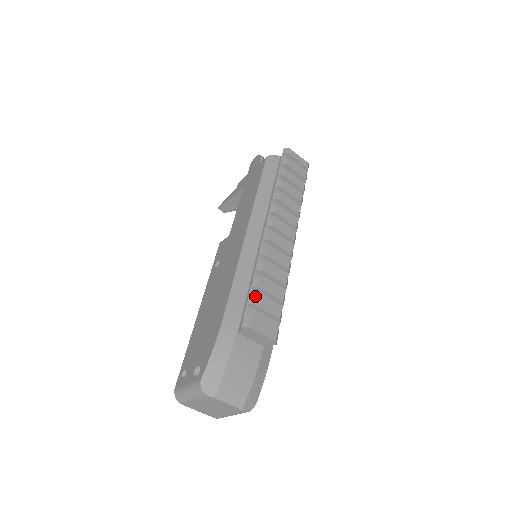
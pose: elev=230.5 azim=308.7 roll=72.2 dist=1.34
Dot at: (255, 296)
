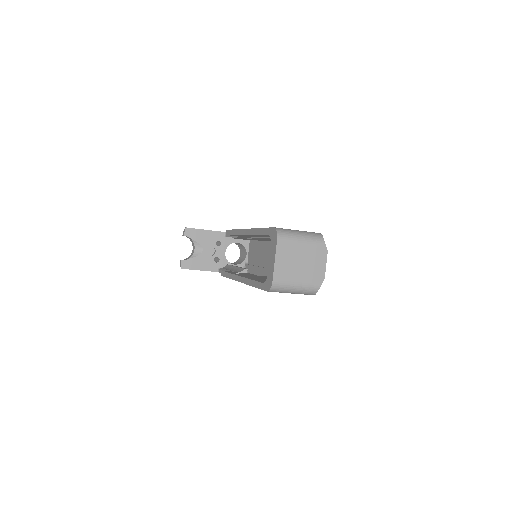
Dot at: occluded
